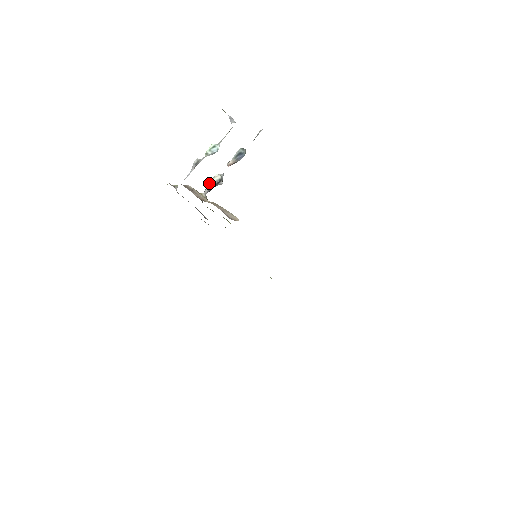
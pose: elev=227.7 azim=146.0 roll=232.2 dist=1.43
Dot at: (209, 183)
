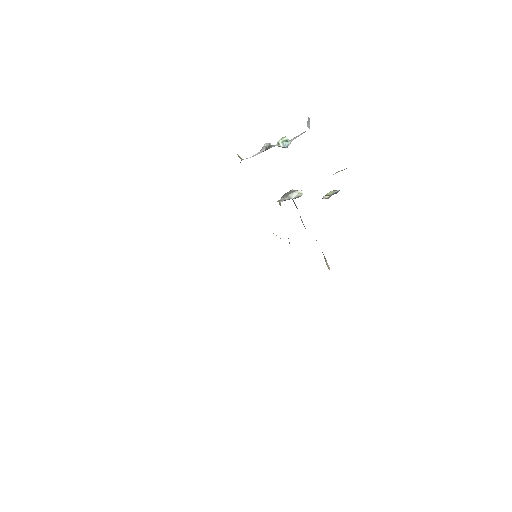
Dot at: (292, 195)
